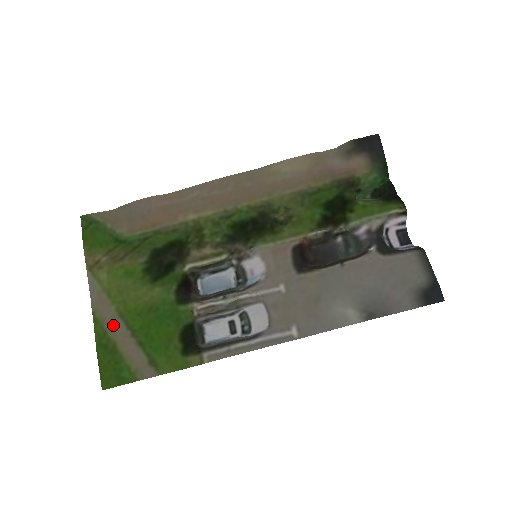
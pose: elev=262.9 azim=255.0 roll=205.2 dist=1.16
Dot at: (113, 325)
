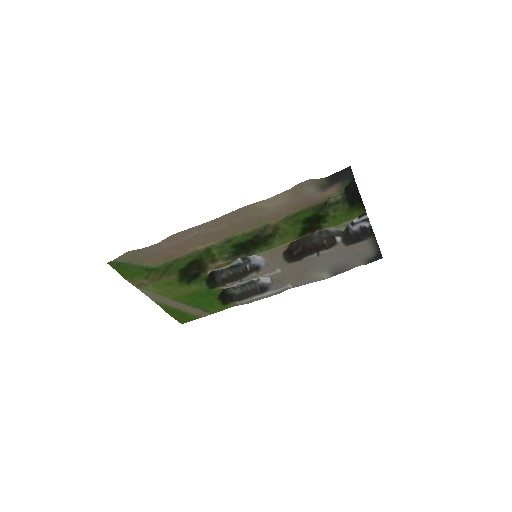
Dot at: (172, 304)
